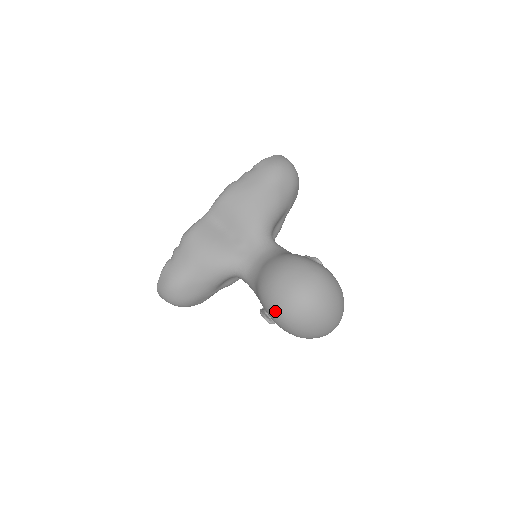
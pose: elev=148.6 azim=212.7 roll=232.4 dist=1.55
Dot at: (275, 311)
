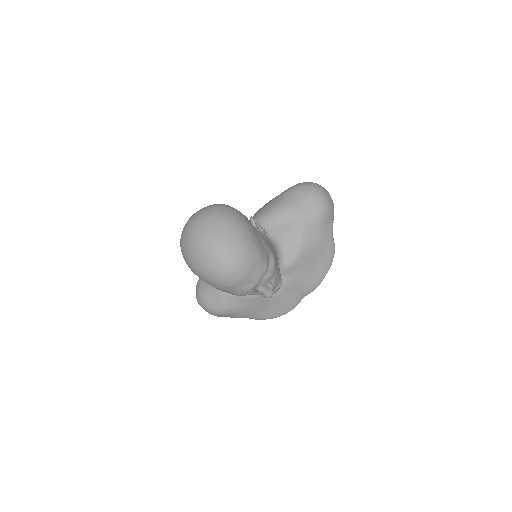
Dot at: occluded
